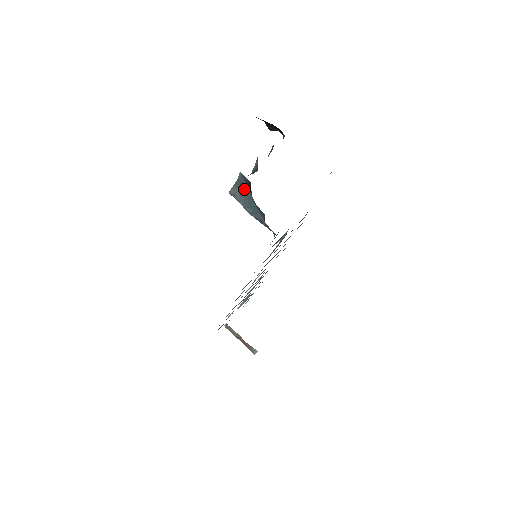
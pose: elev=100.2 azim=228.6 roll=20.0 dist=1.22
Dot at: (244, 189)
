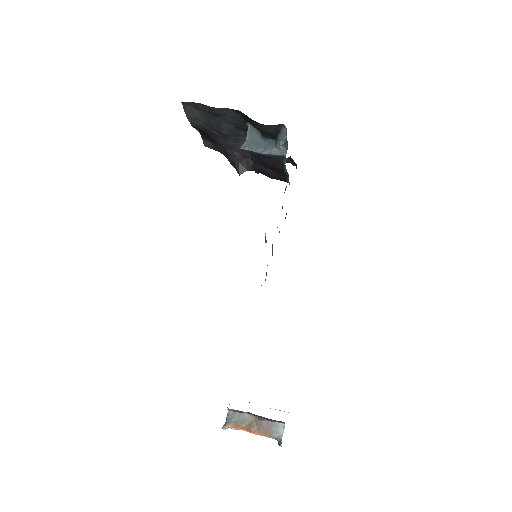
Dot at: (253, 138)
